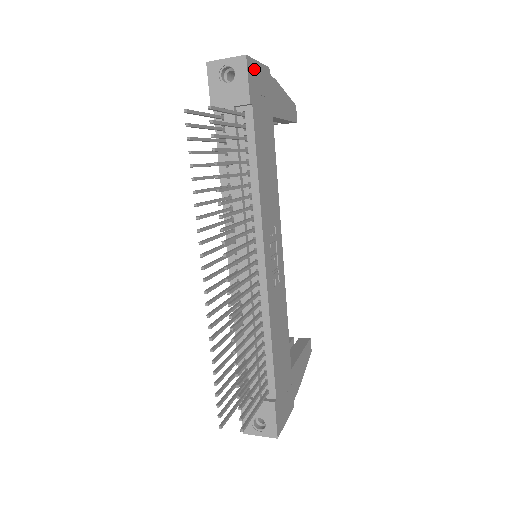
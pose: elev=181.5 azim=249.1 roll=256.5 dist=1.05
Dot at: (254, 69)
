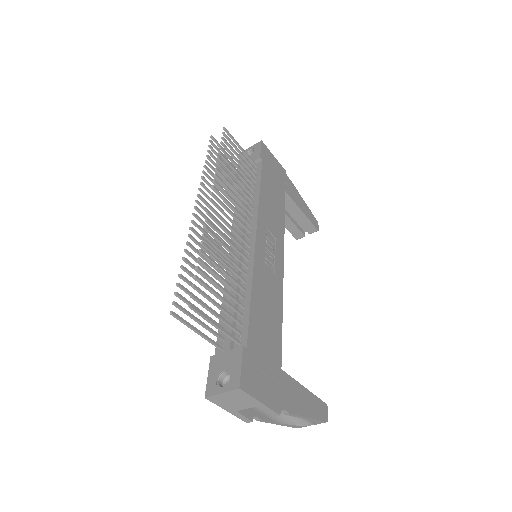
Dot at: (269, 153)
